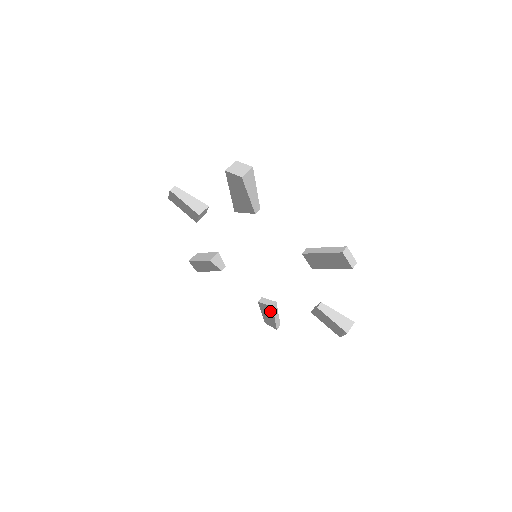
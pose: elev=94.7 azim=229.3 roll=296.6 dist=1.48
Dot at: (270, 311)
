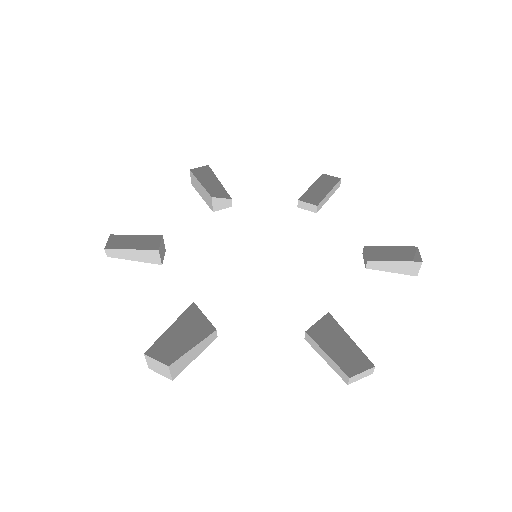
Dot at: (335, 358)
